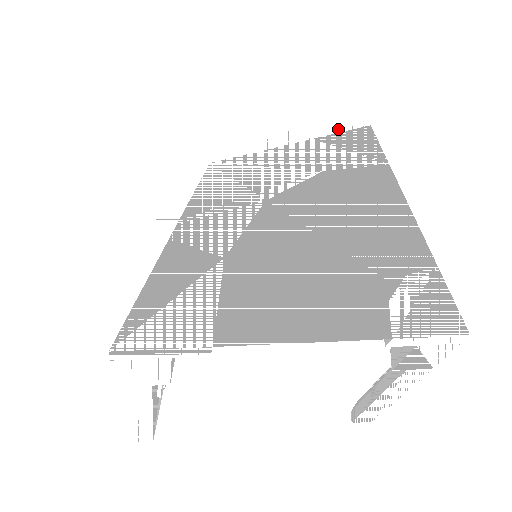
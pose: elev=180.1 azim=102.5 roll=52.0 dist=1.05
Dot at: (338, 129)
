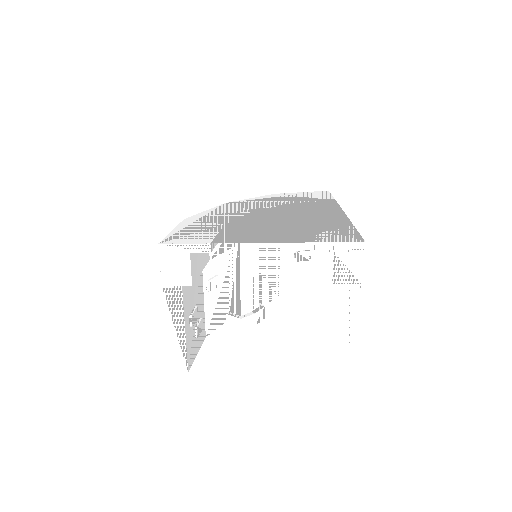
Dot at: (307, 192)
